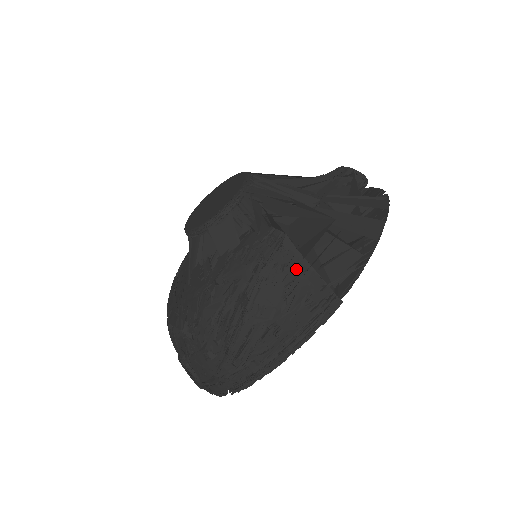
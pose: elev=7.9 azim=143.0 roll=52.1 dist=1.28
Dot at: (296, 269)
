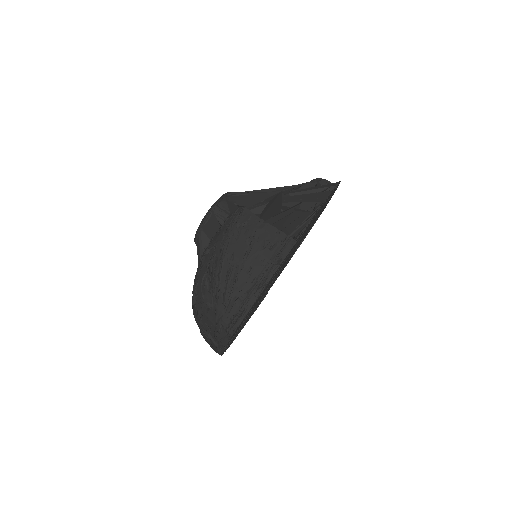
Dot at: (253, 224)
